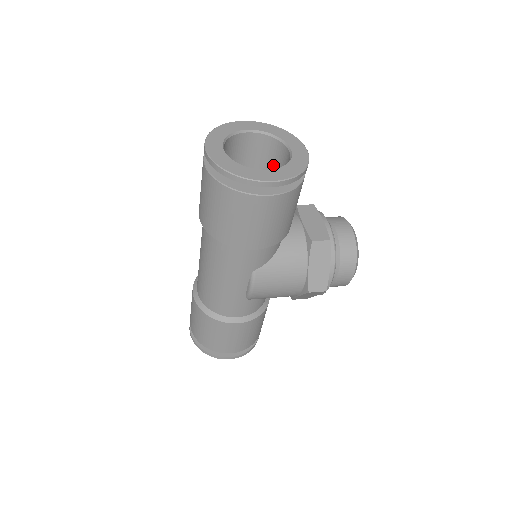
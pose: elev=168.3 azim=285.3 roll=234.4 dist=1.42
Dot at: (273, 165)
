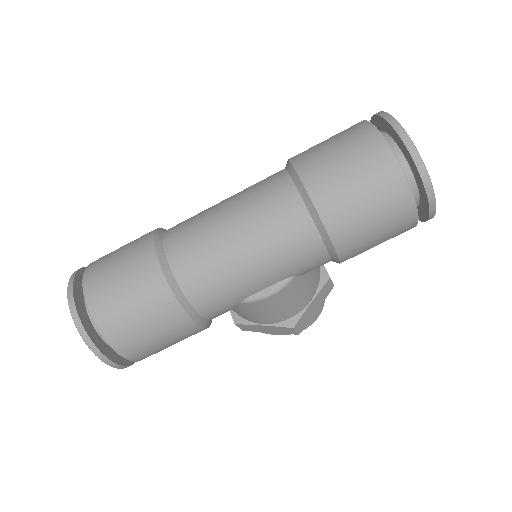
Dot at: occluded
